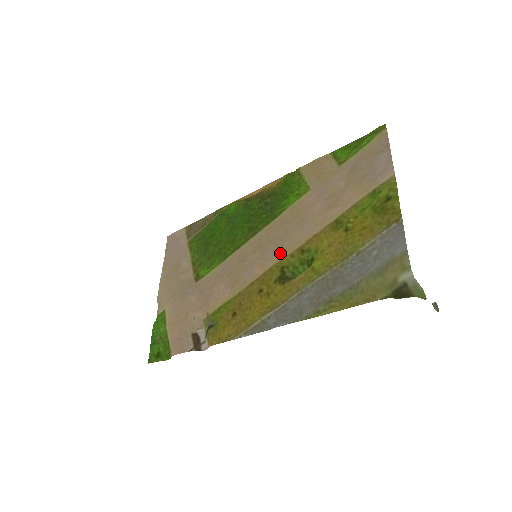
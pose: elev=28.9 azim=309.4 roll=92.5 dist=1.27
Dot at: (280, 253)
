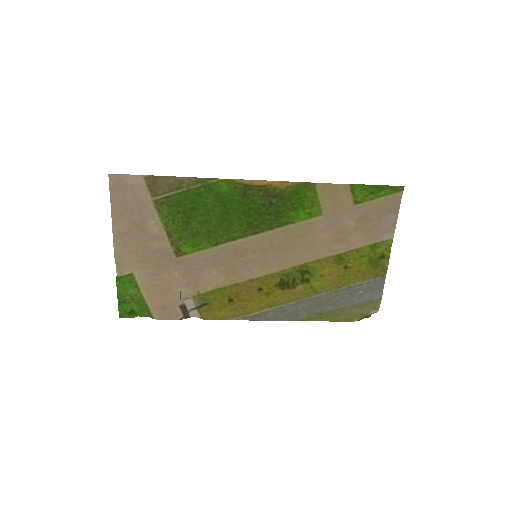
Dot at: (283, 264)
